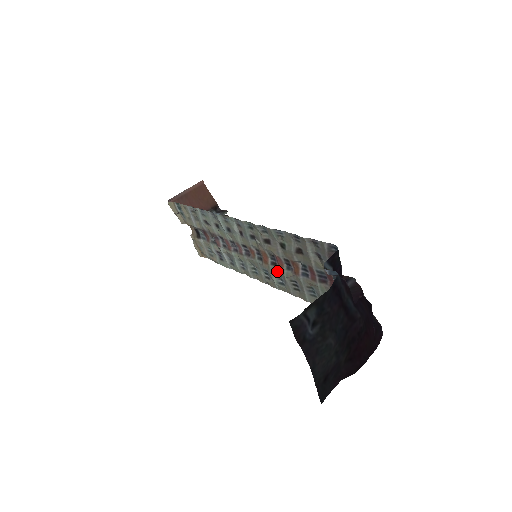
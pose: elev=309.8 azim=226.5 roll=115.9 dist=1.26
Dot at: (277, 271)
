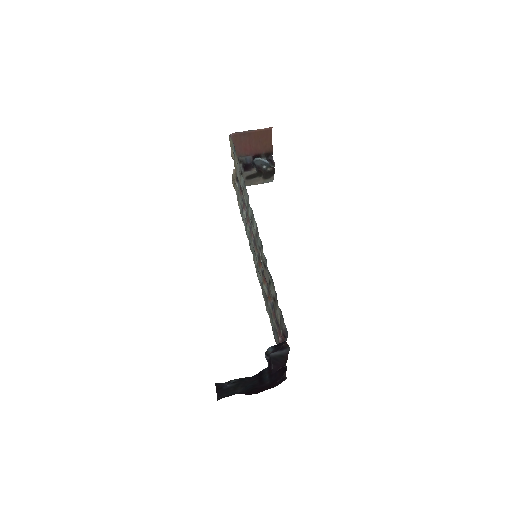
Dot at: (262, 278)
